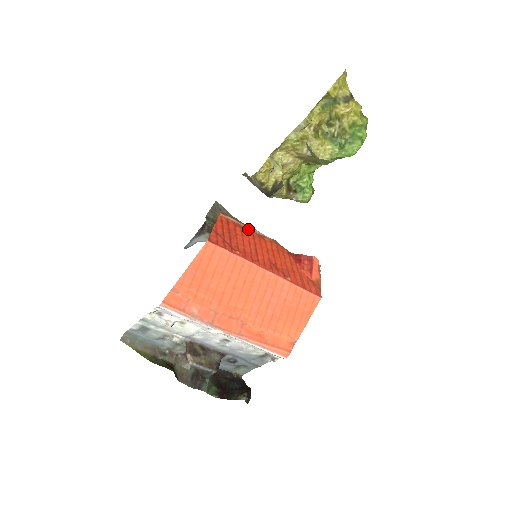
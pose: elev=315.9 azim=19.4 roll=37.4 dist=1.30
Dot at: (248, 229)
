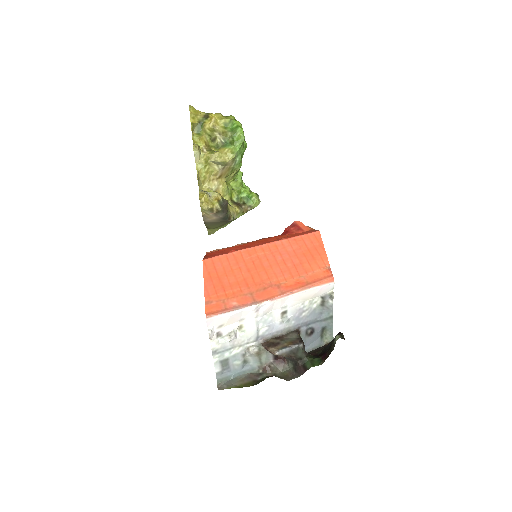
Dot at: occluded
